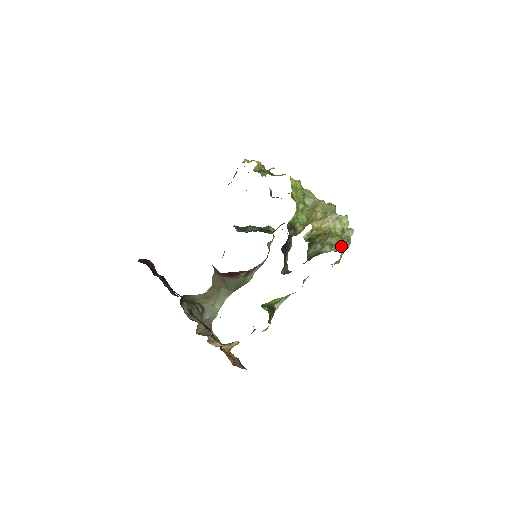
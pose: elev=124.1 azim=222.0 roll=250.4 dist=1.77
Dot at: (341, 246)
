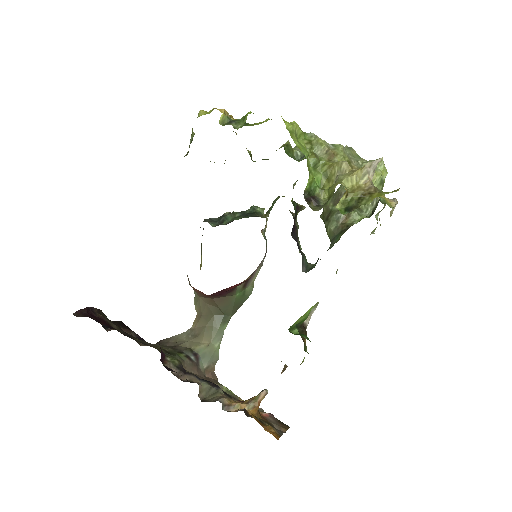
Dot at: occluded
